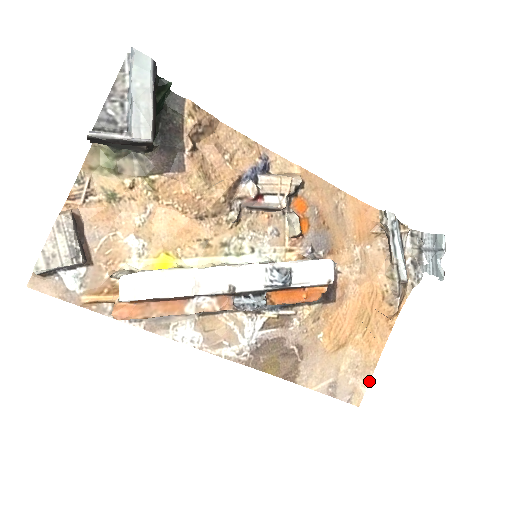
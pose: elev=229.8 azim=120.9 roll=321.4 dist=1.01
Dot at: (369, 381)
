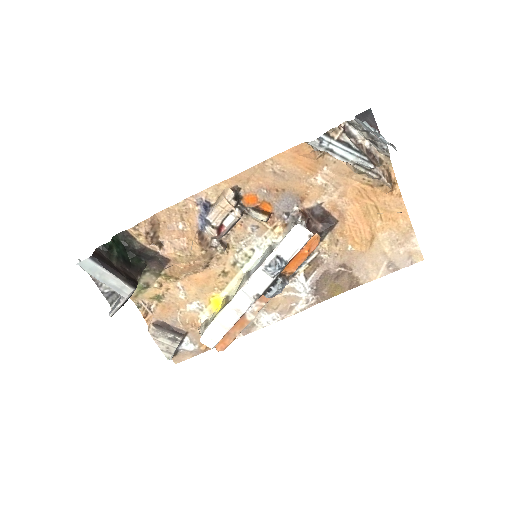
Dot at: (416, 240)
